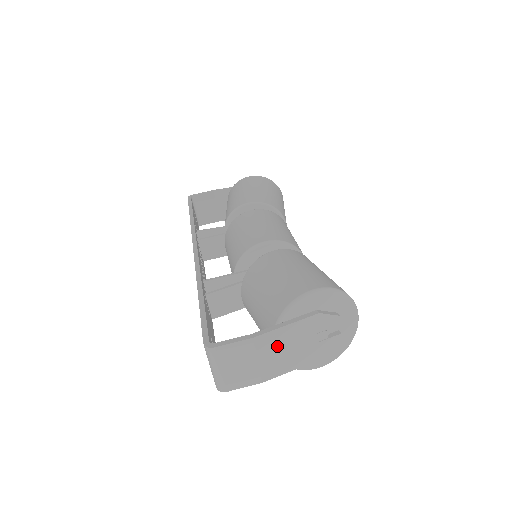
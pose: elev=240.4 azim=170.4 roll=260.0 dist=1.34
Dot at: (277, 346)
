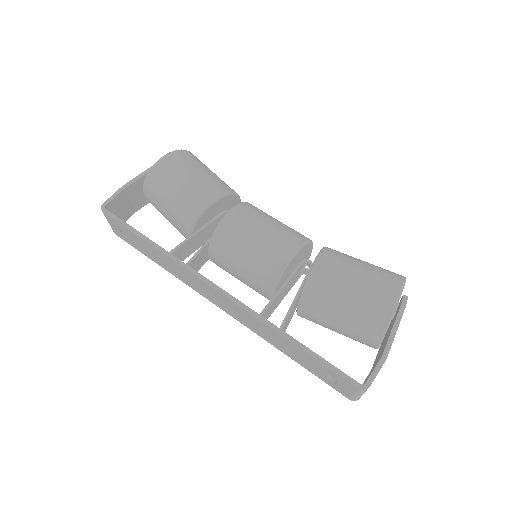
Dot at: occluded
